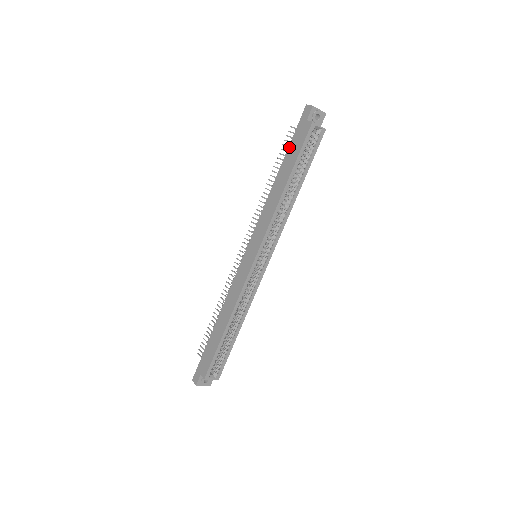
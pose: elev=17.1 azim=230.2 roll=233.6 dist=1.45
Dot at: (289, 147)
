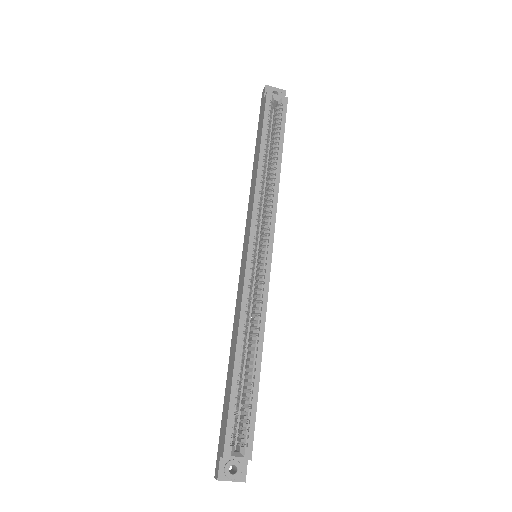
Dot at: (257, 132)
